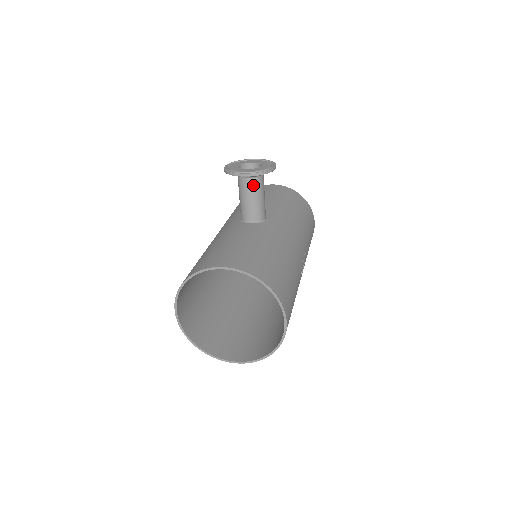
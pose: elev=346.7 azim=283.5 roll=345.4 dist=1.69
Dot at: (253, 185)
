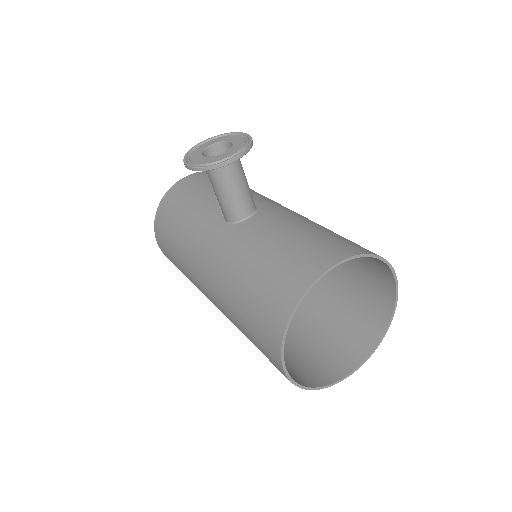
Dot at: (238, 169)
